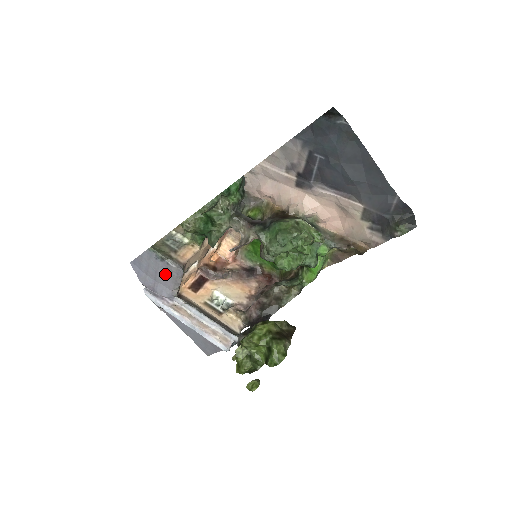
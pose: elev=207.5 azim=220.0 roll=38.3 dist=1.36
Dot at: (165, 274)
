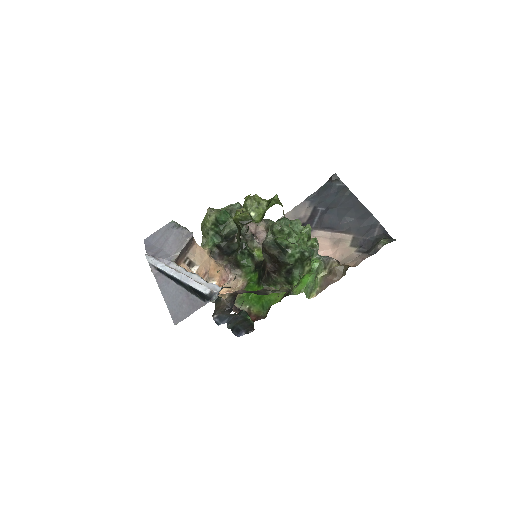
Dot at: (174, 240)
